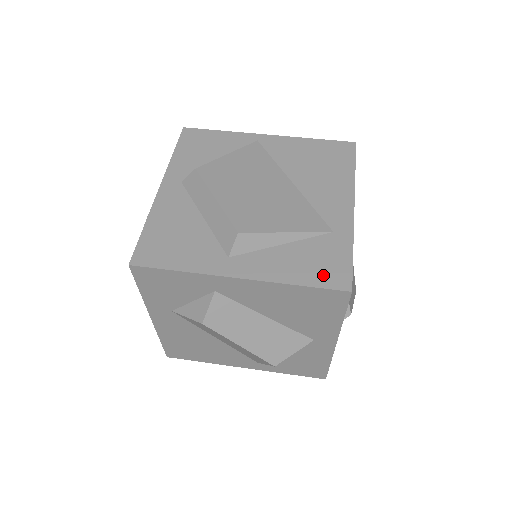
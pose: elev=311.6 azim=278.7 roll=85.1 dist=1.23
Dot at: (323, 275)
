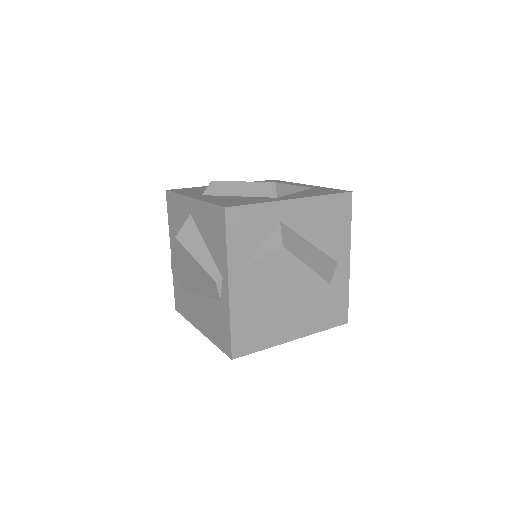
Dot at: (332, 192)
